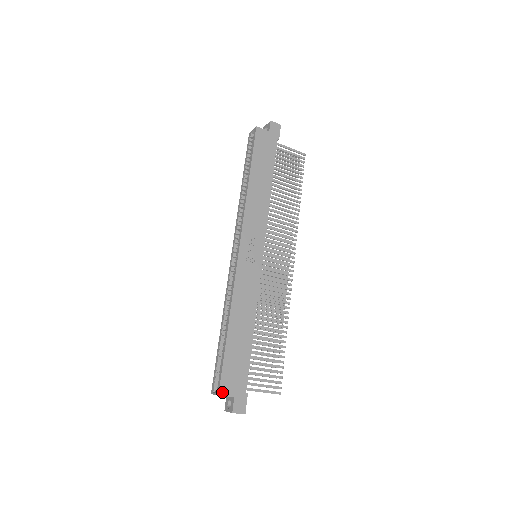
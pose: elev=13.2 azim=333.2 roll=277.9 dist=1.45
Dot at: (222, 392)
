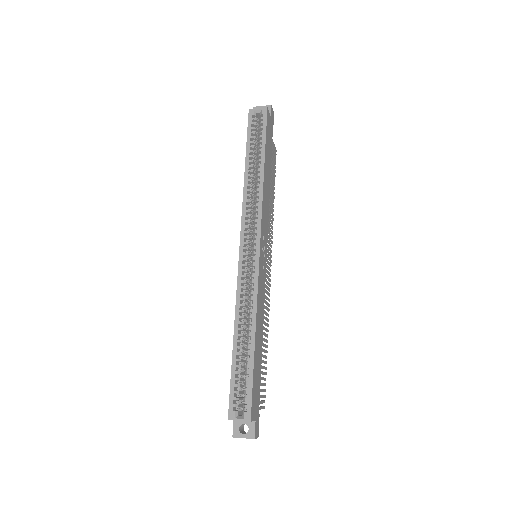
Dot at: (252, 417)
